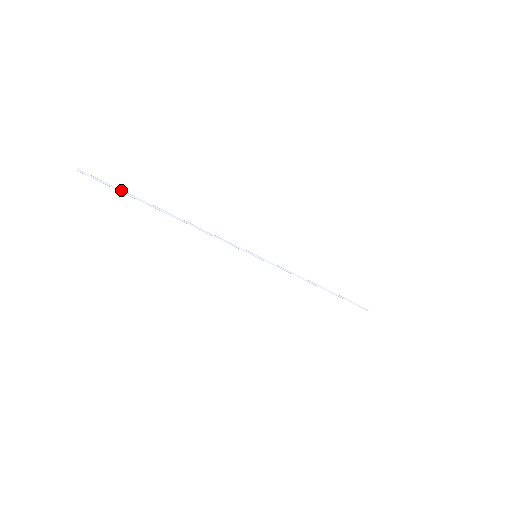
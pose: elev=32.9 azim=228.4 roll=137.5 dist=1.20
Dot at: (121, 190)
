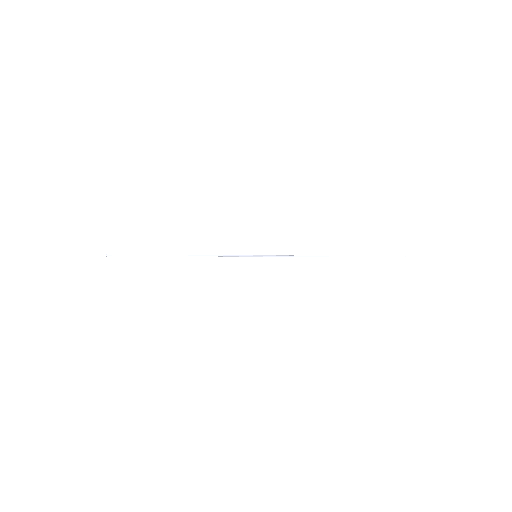
Dot at: (136, 255)
